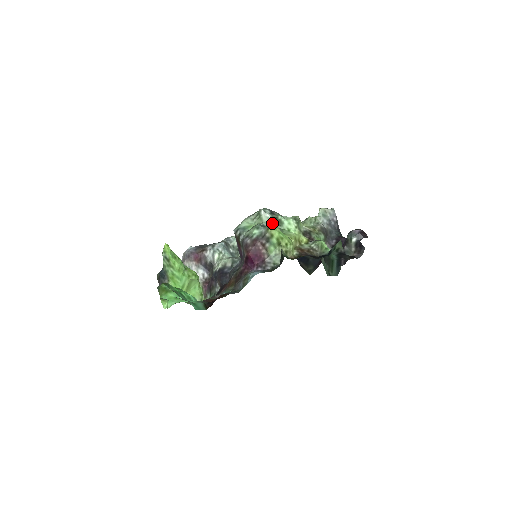
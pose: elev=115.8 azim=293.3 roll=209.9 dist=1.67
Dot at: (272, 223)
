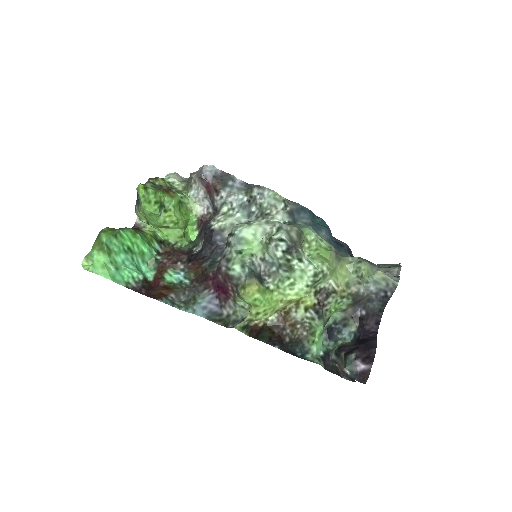
Dot at: (254, 285)
